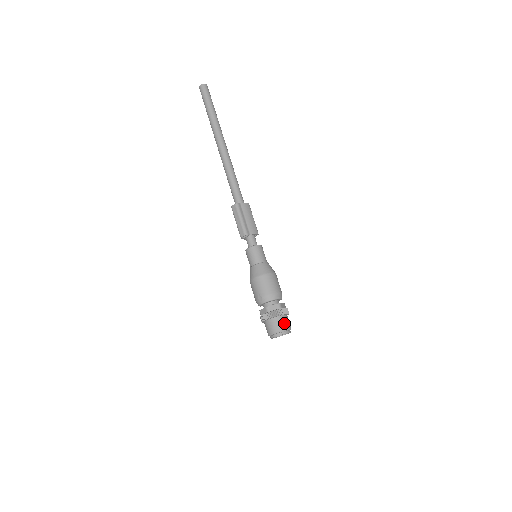
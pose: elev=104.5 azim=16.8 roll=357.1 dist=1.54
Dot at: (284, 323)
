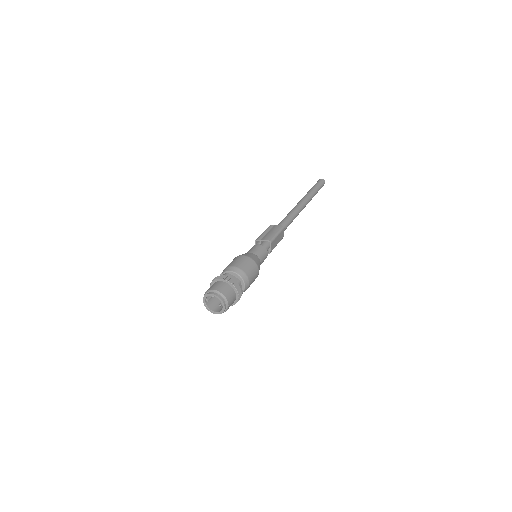
Dot at: (216, 286)
